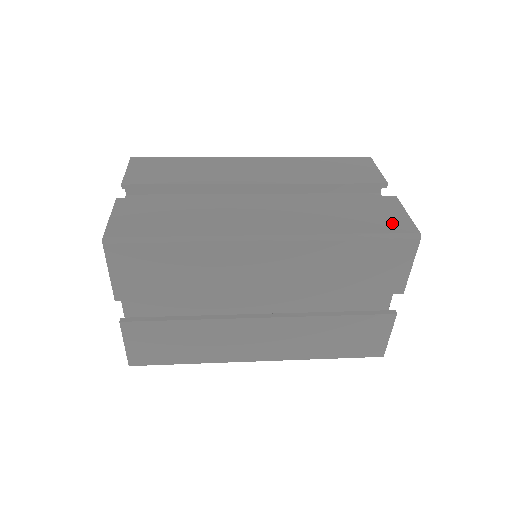
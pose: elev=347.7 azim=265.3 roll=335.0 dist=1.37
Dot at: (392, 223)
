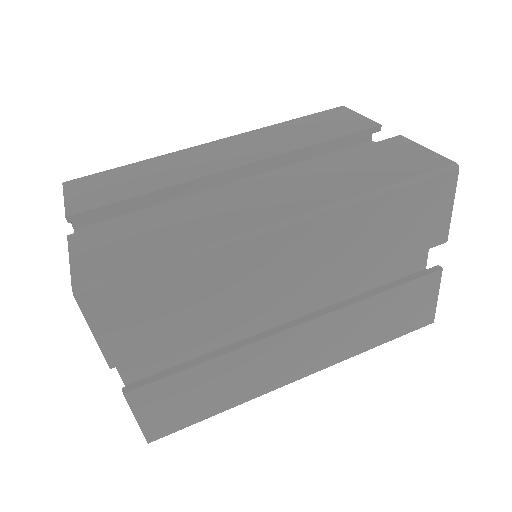
Dot at: (417, 318)
